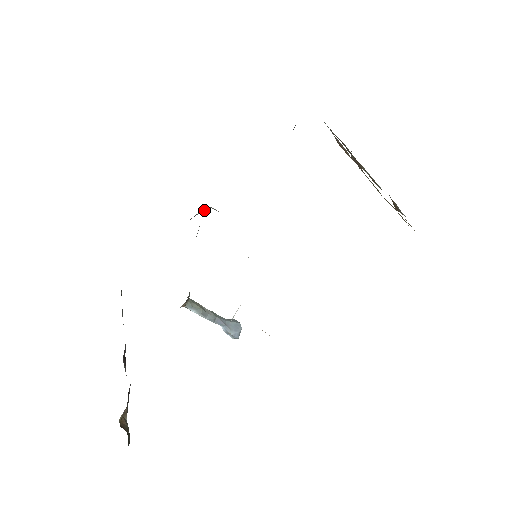
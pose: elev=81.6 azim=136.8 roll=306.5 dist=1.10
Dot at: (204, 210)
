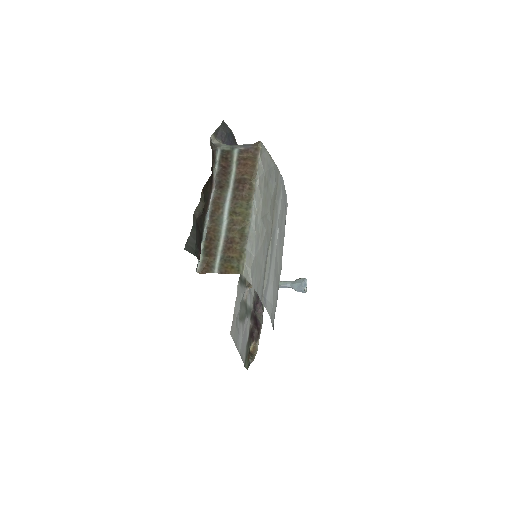
Dot at: occluded
